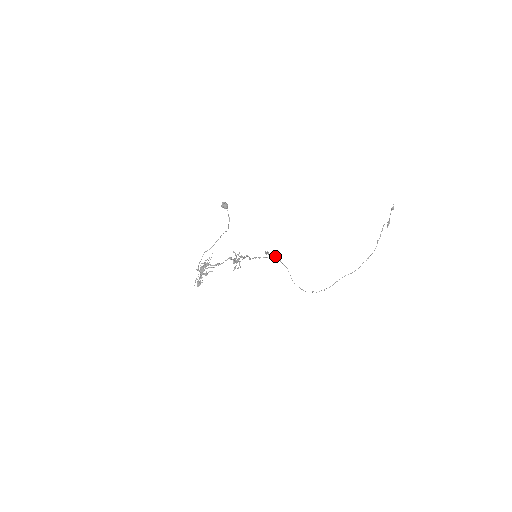
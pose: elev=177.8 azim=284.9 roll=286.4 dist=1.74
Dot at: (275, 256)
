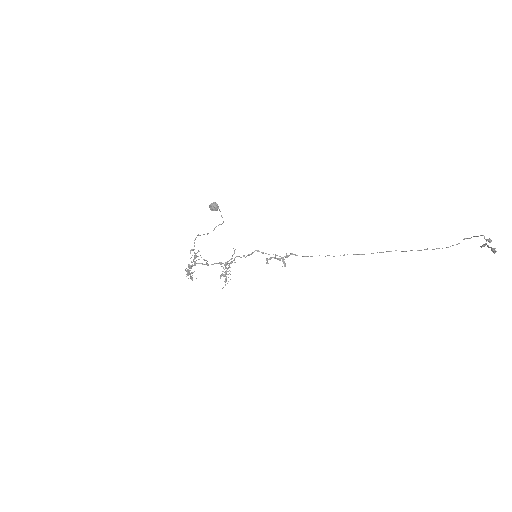
Dot at: occluded
